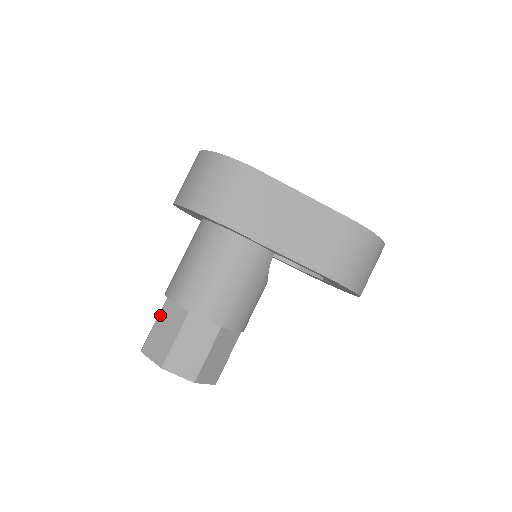
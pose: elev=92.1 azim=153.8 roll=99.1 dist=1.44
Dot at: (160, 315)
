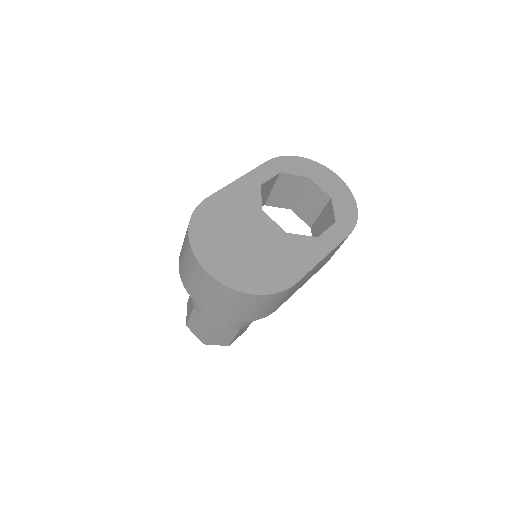
Dot at: (212, 333)
